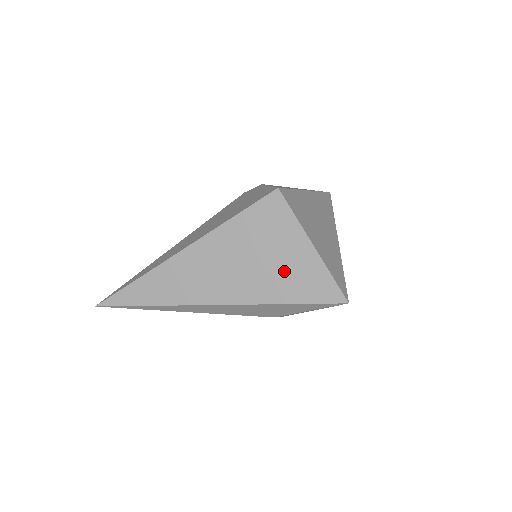
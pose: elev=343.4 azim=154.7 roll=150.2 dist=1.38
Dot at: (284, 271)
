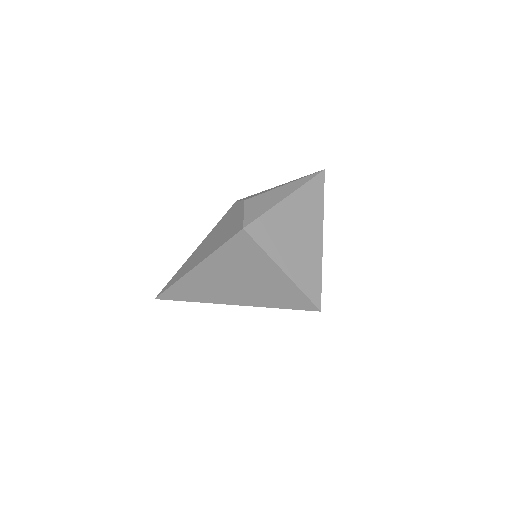
Dot at: (267, 287)
